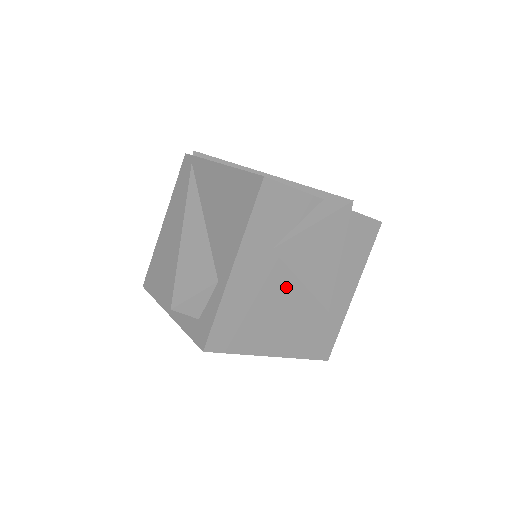
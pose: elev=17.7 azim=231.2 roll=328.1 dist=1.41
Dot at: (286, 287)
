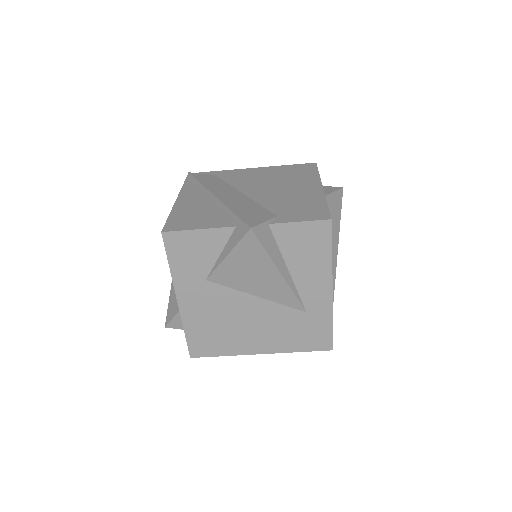
Dot at: (241, 303)
